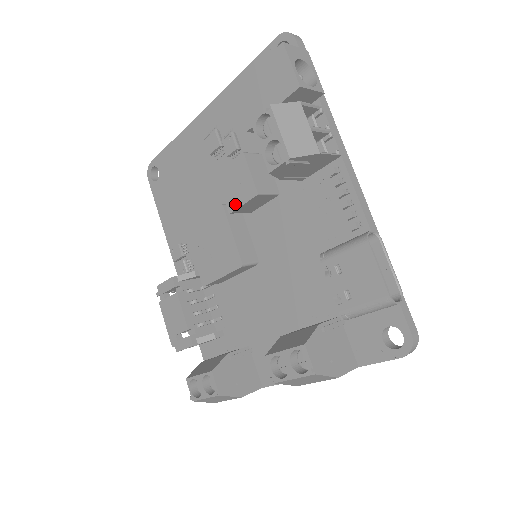
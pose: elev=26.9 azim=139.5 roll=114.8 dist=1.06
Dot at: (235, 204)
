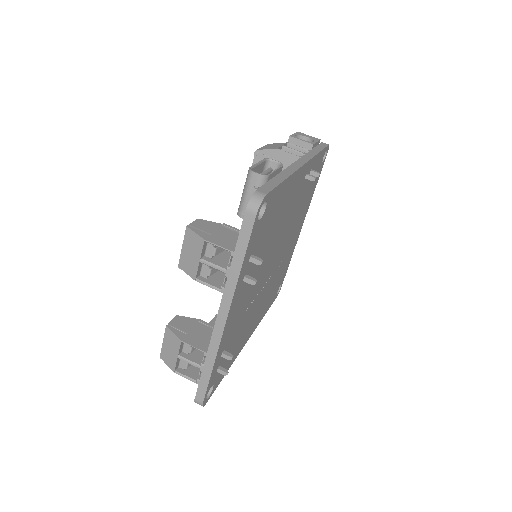
Dot at: occluded
